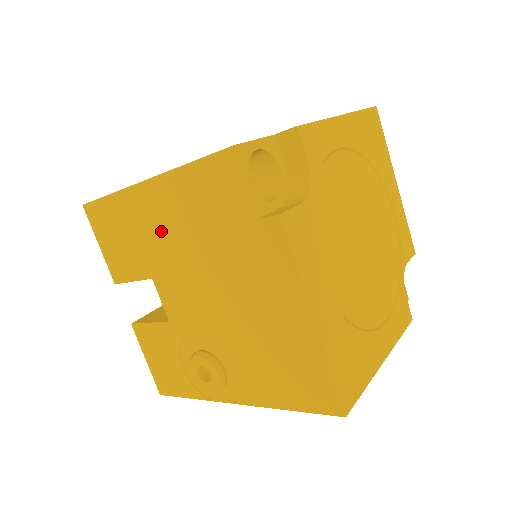
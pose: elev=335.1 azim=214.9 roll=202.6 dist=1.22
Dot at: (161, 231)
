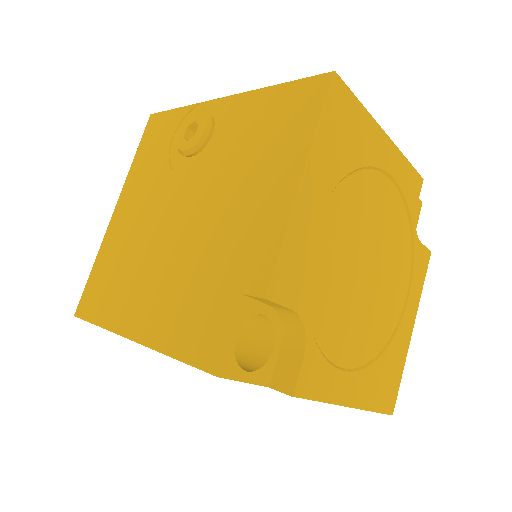
Dot at: occluded
